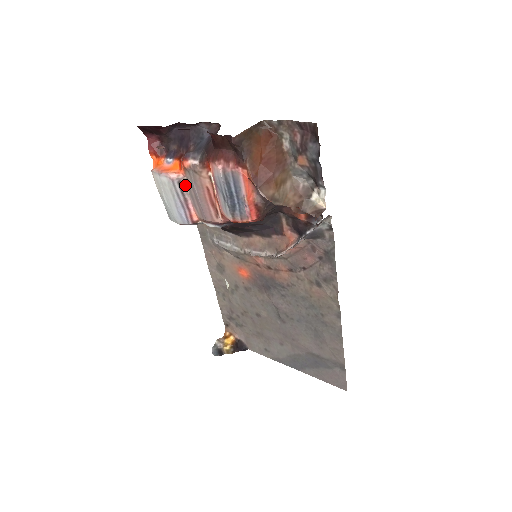
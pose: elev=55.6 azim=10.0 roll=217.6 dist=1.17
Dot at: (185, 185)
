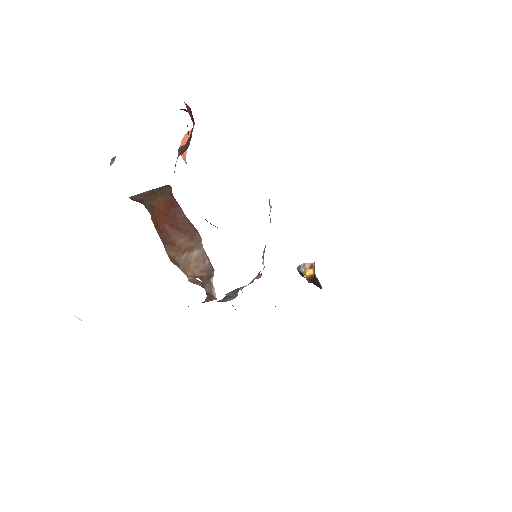
Dot at: occluded
